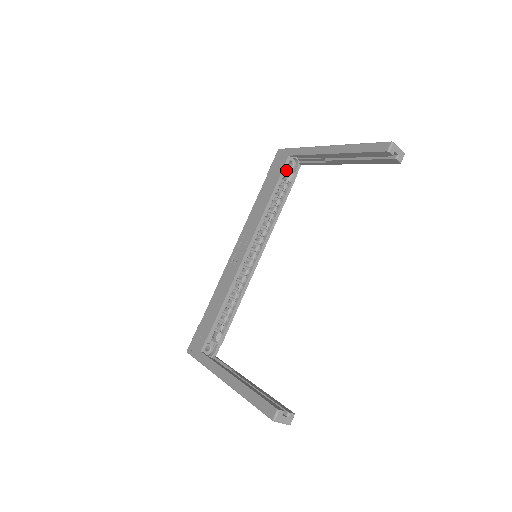
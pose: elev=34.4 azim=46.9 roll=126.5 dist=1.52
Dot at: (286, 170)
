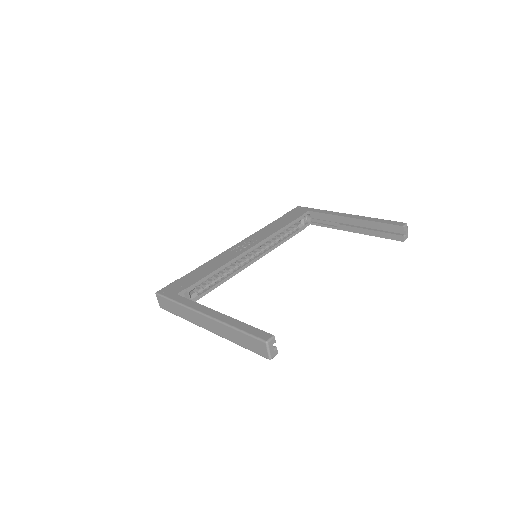
Dot at: (302, 218)
